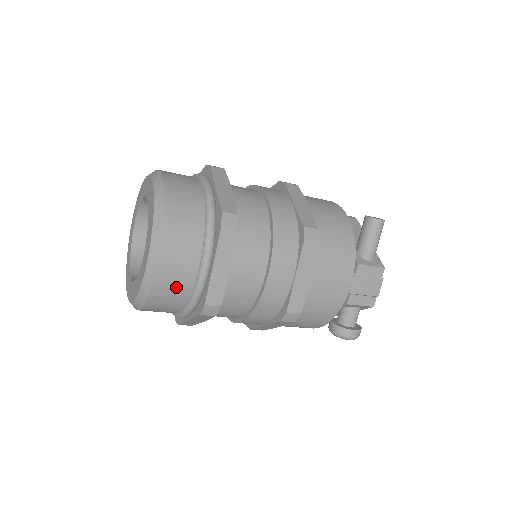
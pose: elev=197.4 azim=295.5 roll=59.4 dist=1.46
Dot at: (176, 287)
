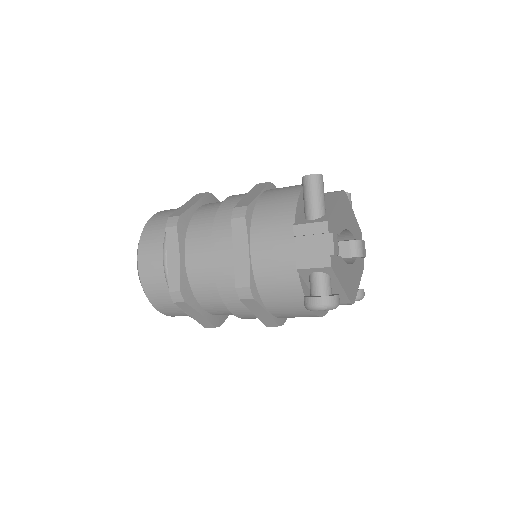
Dot at: (157, 284)
